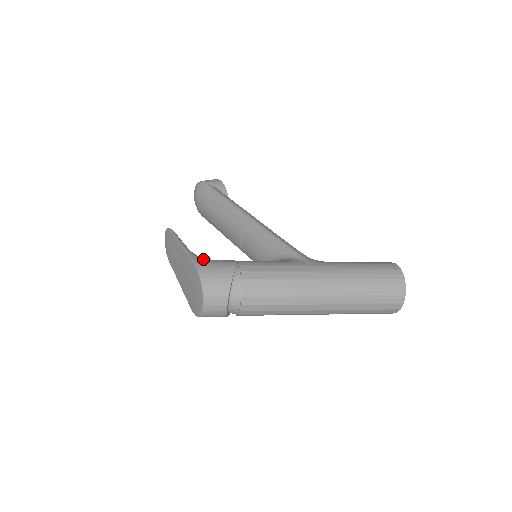
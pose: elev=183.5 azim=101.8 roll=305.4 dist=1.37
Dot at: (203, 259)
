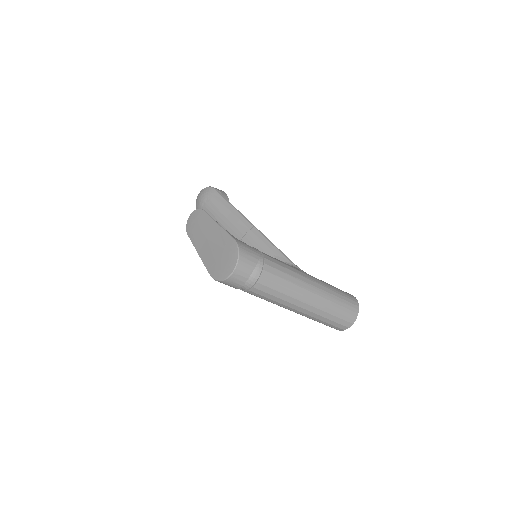
Dot at: occluded
